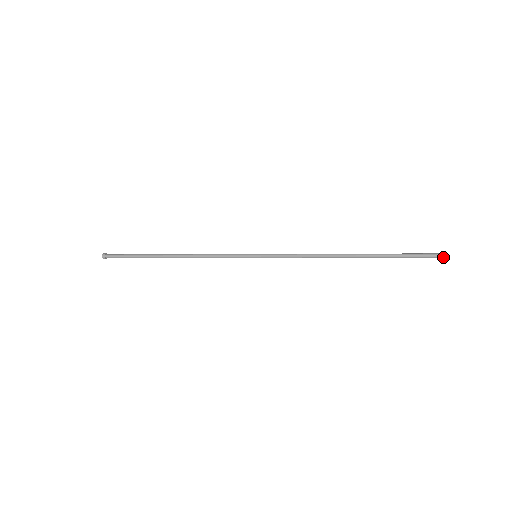
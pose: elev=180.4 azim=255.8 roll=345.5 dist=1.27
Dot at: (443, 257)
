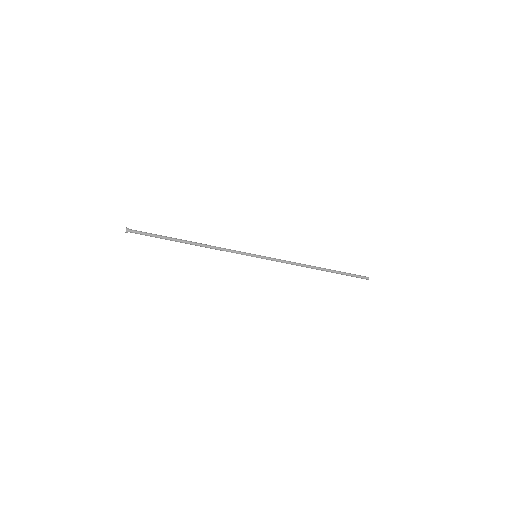
Dot at: (367, 279)
